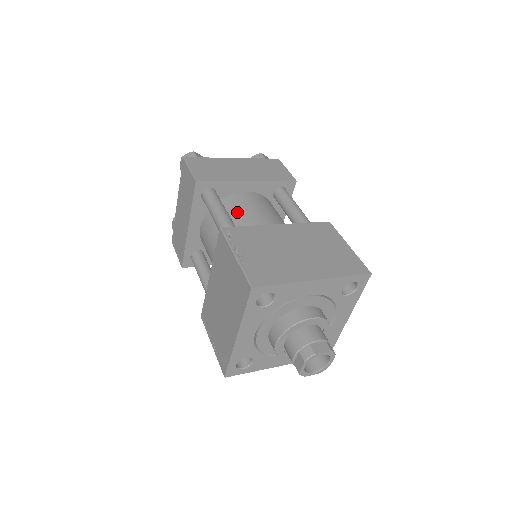
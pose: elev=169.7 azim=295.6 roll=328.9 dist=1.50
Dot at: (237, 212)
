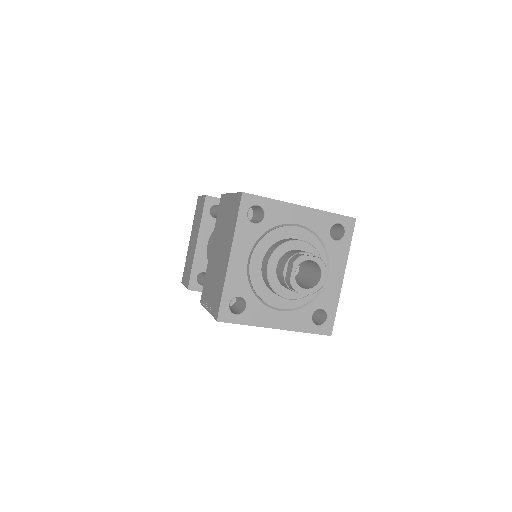
Dot at: occluded
